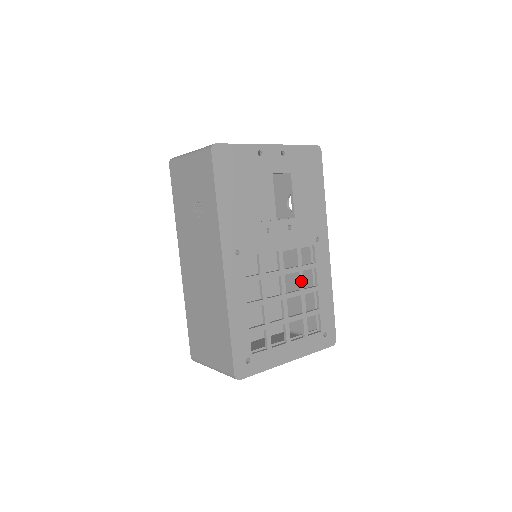
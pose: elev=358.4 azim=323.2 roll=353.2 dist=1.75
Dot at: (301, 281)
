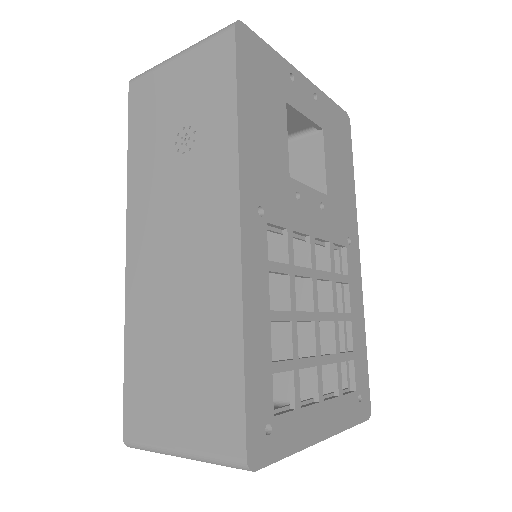
Dot at: (334, 297)
